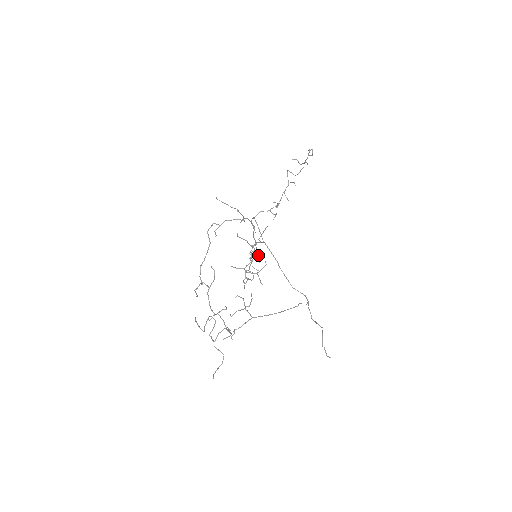
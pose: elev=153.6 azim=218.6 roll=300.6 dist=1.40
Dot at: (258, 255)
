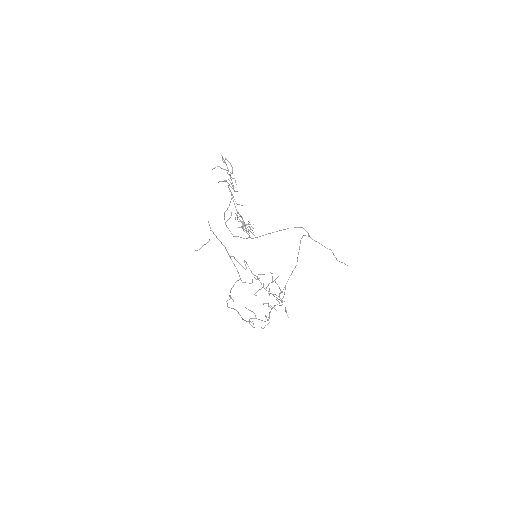
Dot at: occluded
